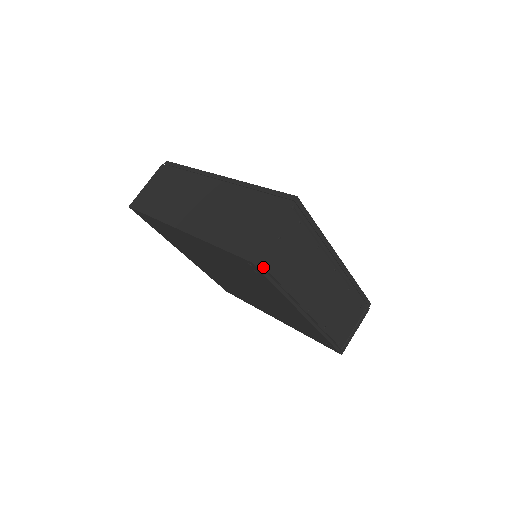
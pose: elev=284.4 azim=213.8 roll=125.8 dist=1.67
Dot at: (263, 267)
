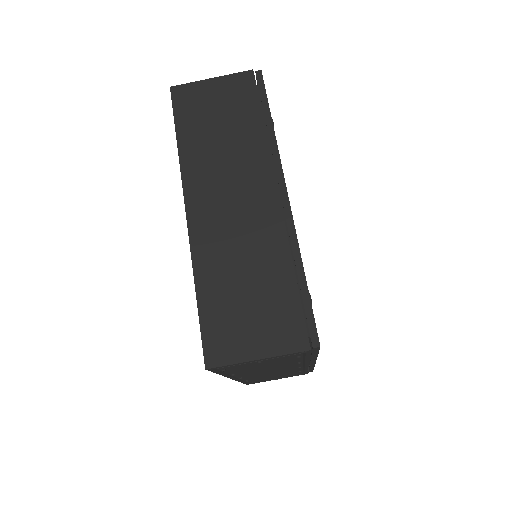
Dot at: occluded
